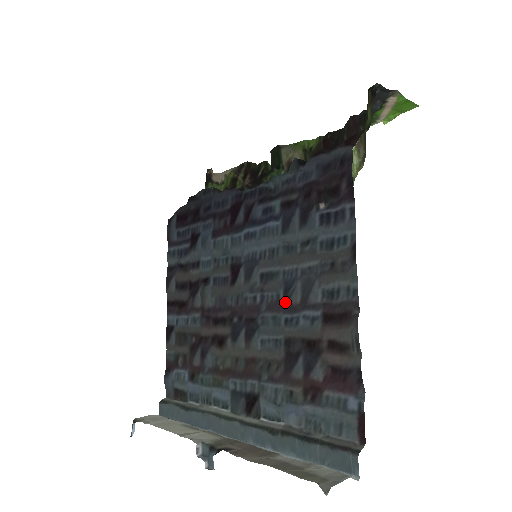
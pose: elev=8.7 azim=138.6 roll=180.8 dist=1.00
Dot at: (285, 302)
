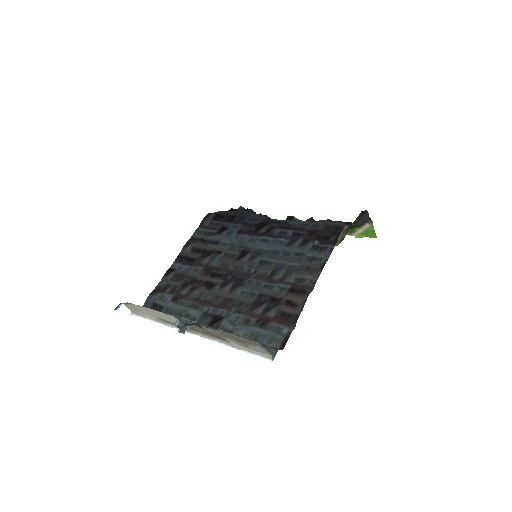
Dot at: (270, 277)
